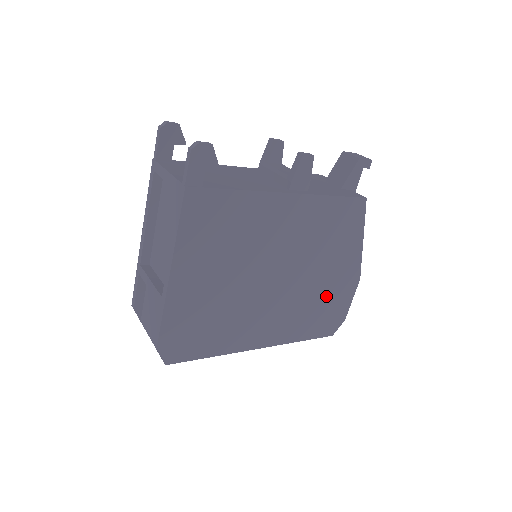
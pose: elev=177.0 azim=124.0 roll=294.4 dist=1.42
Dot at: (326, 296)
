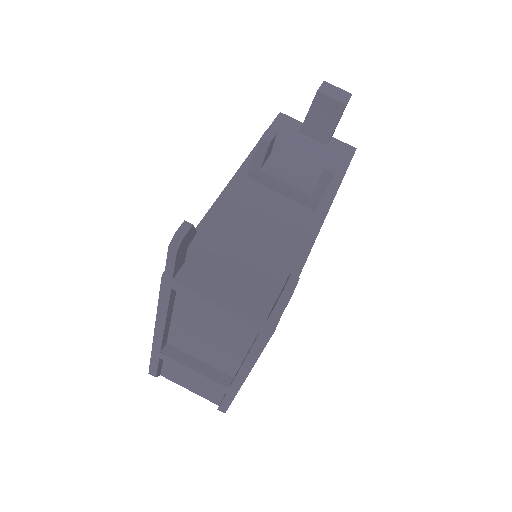
Dot at: occluded
